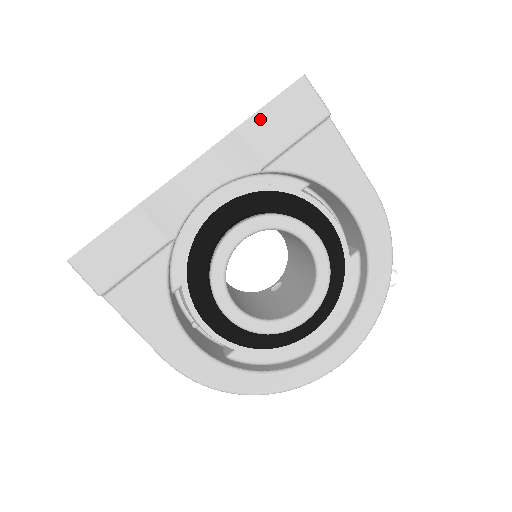
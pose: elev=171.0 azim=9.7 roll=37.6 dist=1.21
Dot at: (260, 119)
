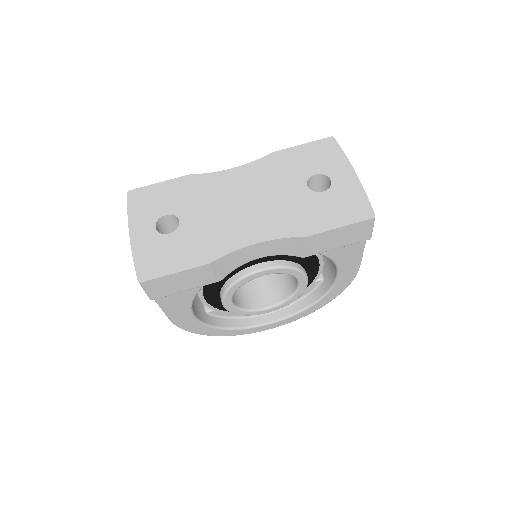
Dot at: (326, 235)
